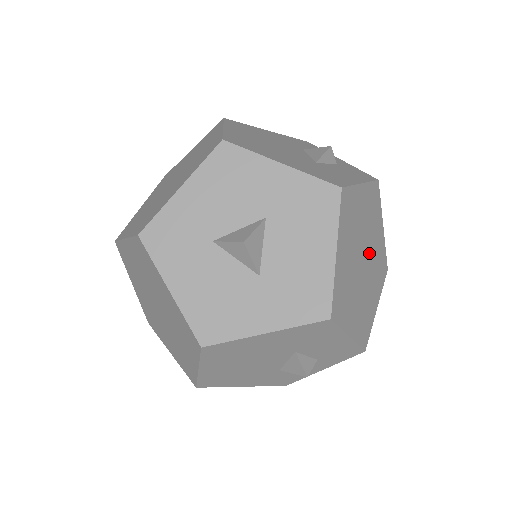
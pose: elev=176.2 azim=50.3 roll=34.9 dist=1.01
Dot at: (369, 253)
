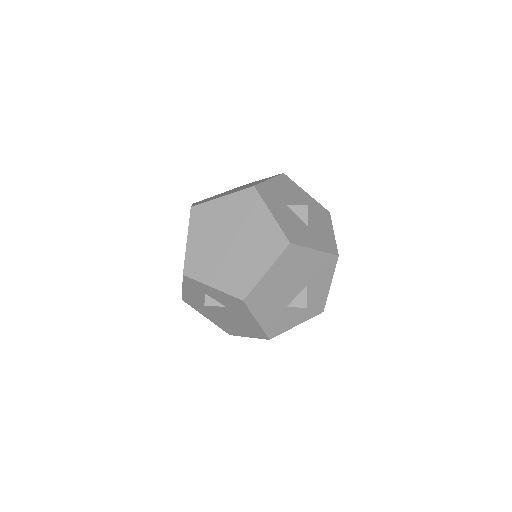
Dot at: occluded
